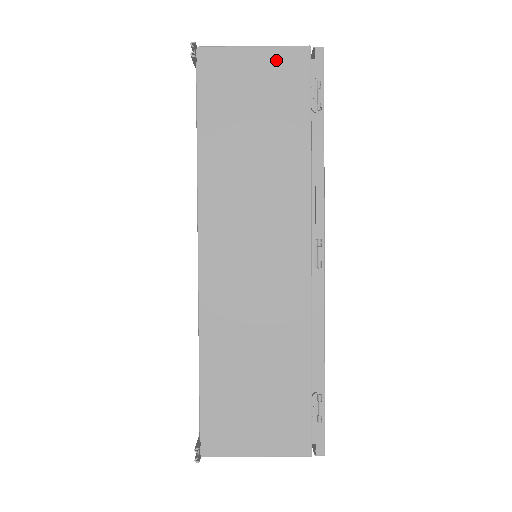
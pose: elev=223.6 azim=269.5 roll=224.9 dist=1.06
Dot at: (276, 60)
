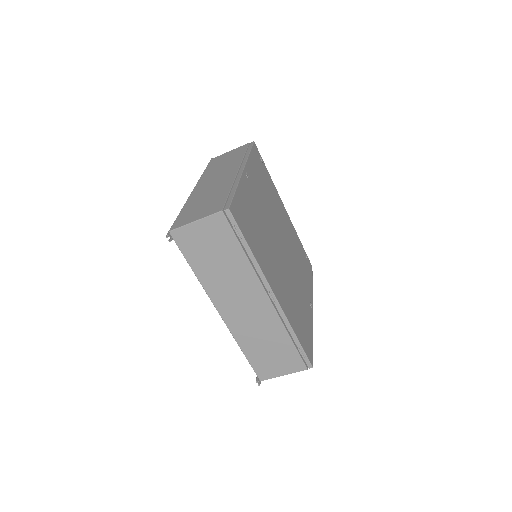
Dot at: (209, 224)
